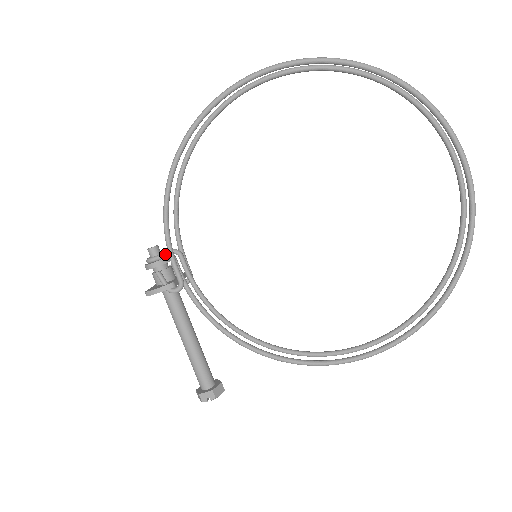
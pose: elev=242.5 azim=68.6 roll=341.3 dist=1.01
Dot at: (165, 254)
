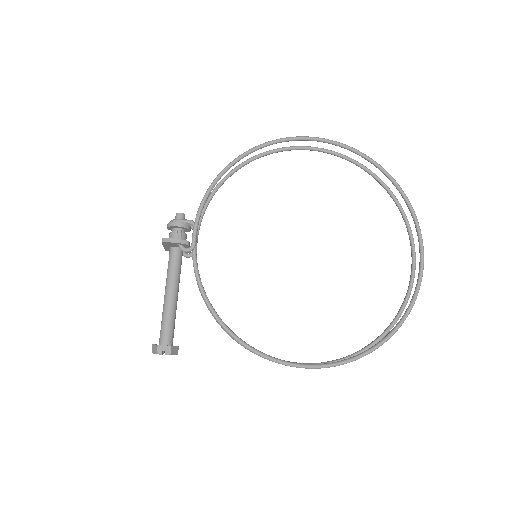
Dot at: (191, 220)
